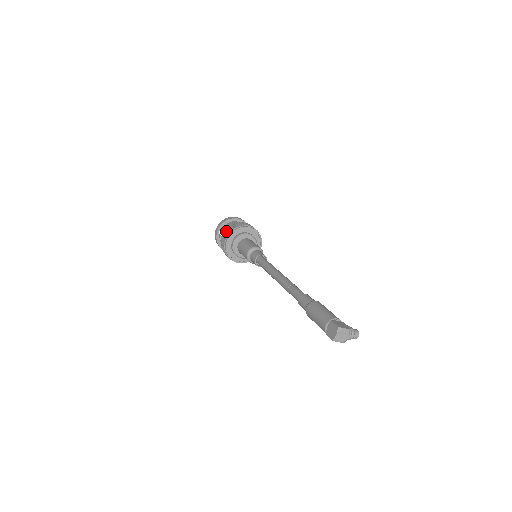
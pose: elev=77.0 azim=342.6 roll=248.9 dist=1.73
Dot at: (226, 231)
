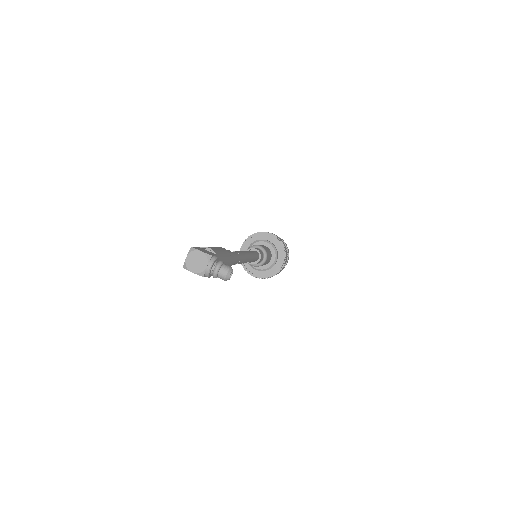
Dot at: occluded
